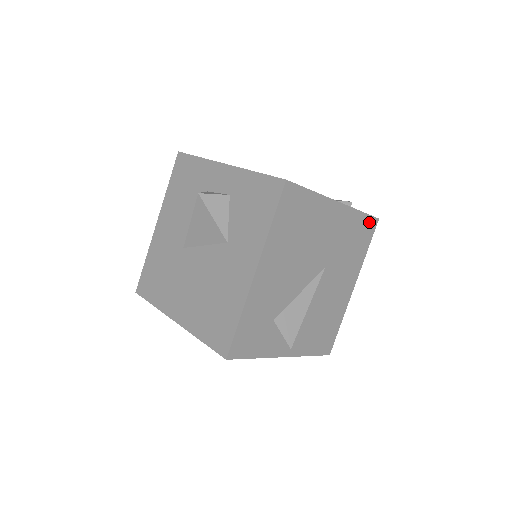
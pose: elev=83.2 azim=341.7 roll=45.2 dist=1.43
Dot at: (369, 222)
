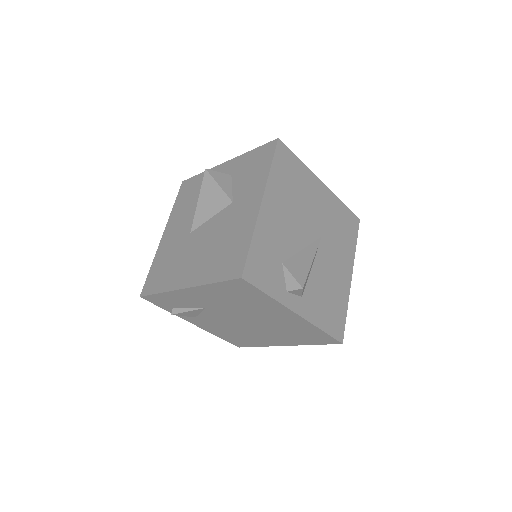
Dot at: (352, 217)
